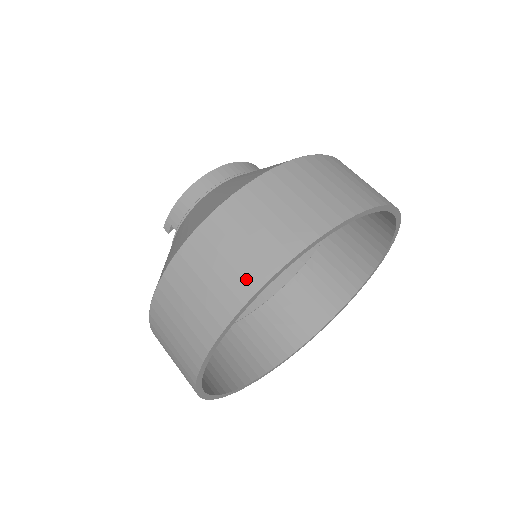
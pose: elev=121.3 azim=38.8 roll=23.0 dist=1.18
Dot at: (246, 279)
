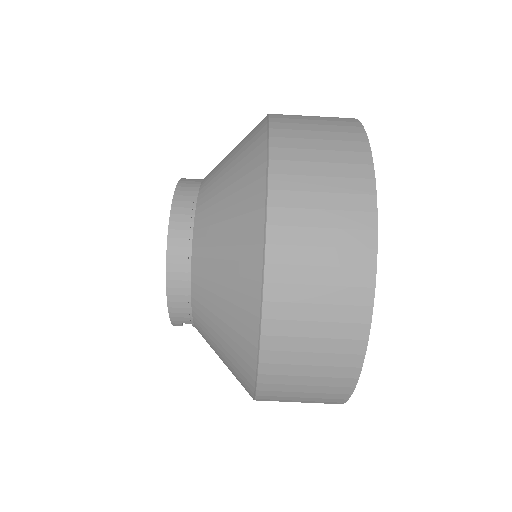
Dot at: (344, 365)
